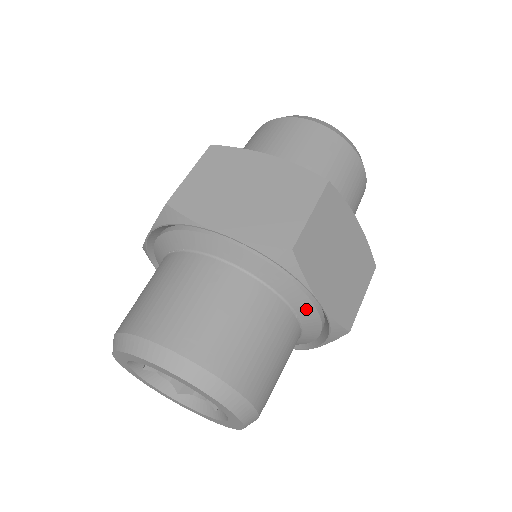
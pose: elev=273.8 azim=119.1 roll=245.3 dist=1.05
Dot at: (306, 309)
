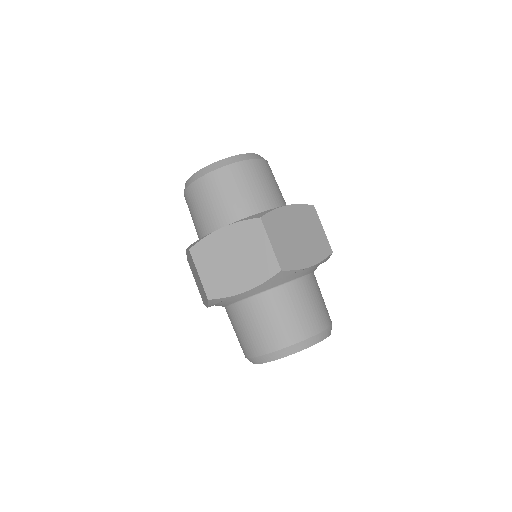
Dot at: (307, 271)
